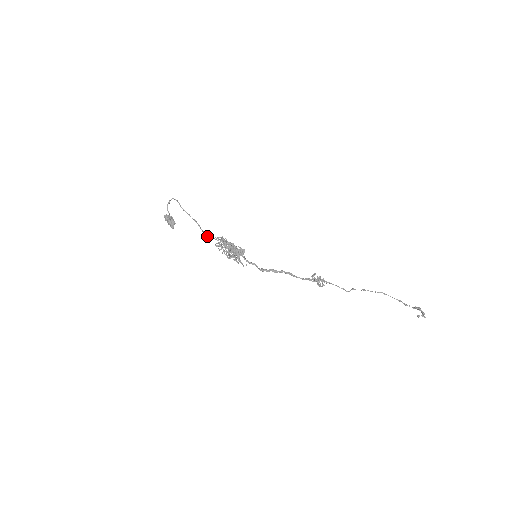
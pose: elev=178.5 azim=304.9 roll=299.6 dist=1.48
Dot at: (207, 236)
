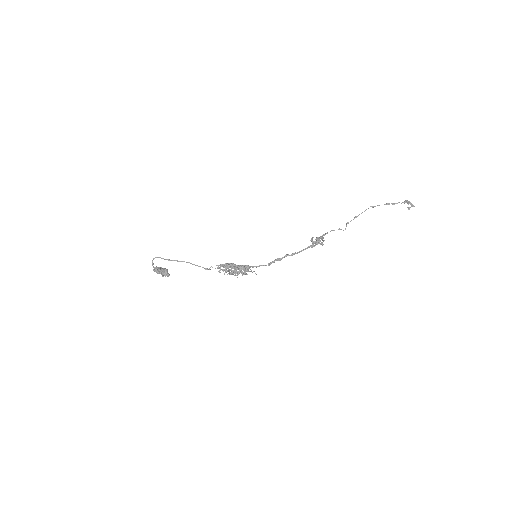
Dot at: (205, 268)
